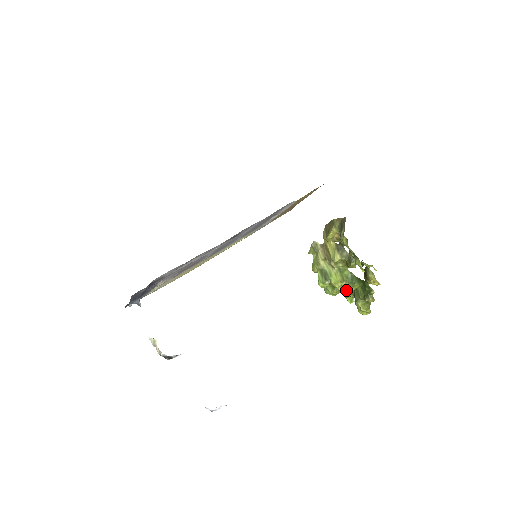
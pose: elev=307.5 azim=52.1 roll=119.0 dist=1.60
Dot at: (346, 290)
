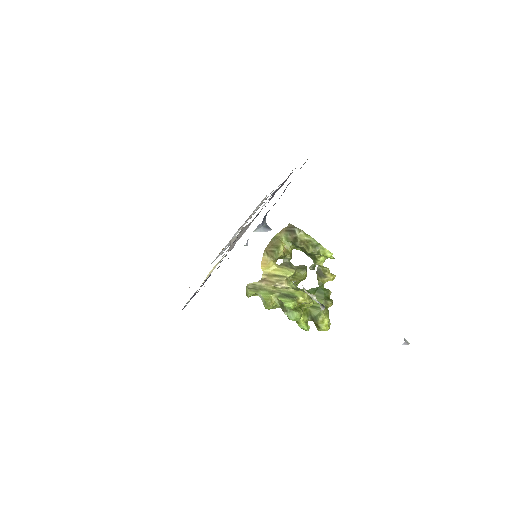
Dot at: (311, 301)
